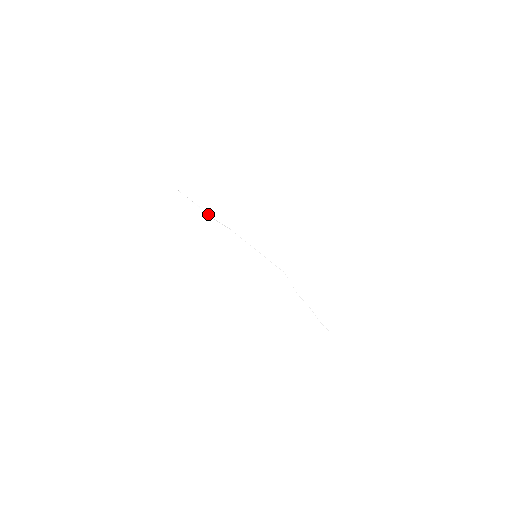
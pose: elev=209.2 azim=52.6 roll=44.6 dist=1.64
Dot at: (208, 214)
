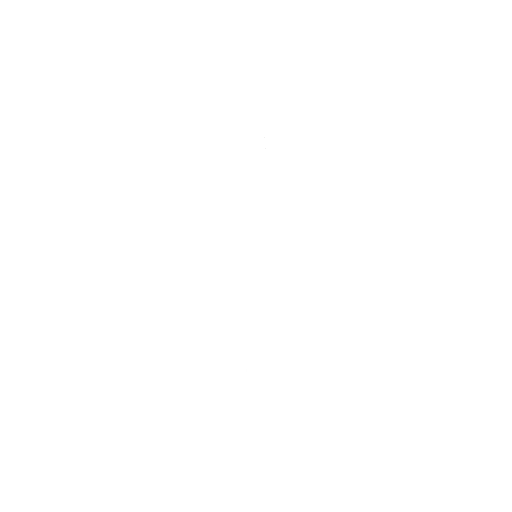
Dot at: occluded
